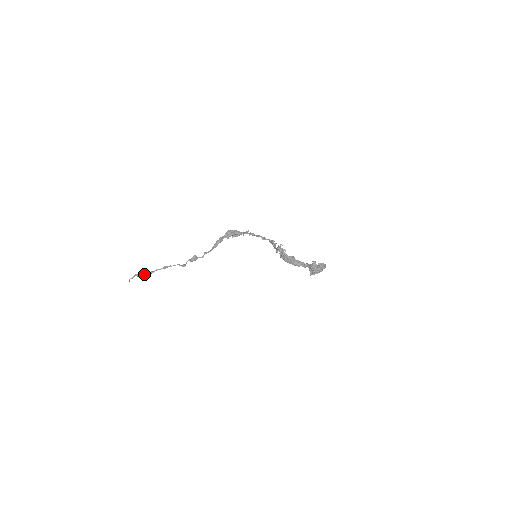
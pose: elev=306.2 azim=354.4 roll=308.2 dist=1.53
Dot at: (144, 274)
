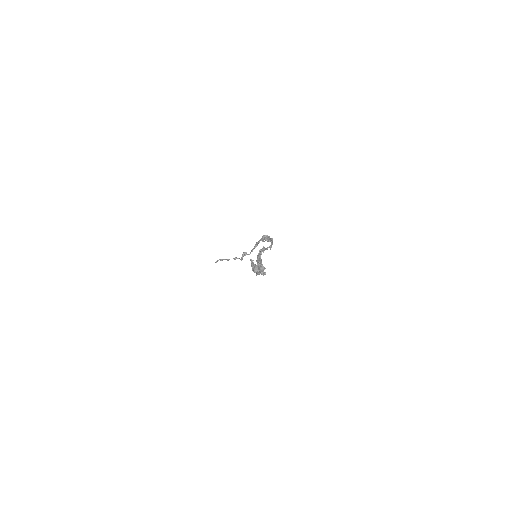
Dot at: occluded
